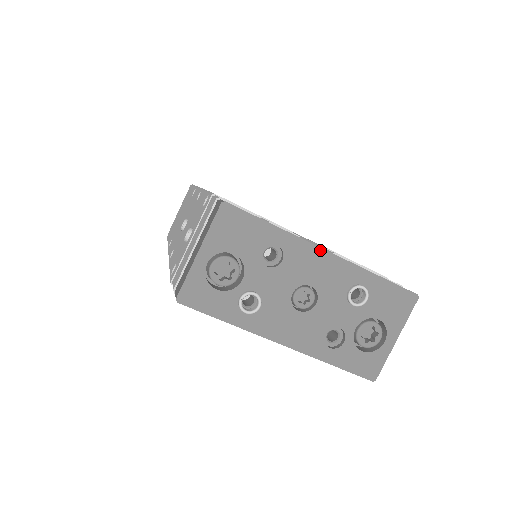
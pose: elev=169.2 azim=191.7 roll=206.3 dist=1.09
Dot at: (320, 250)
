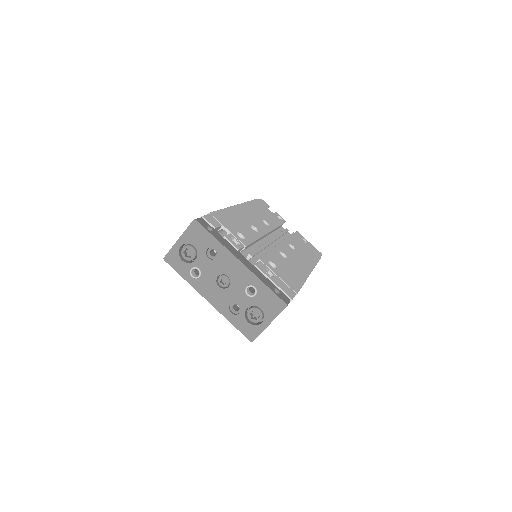
Dot at: (237, 259)
